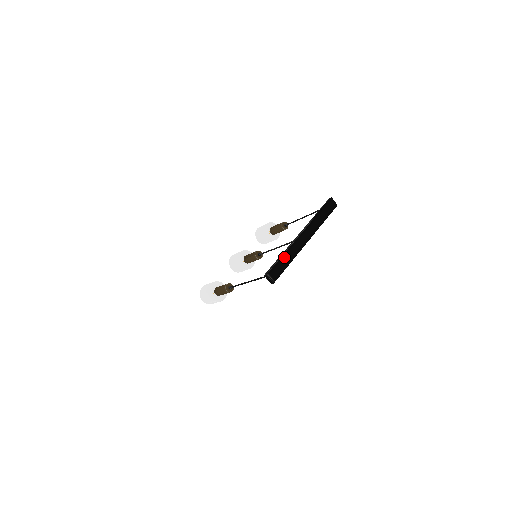
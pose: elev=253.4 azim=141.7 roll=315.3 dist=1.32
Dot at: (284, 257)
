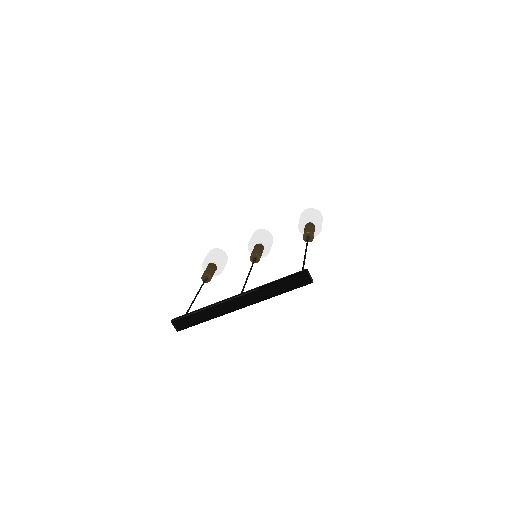
Dot at: (199, 314)
